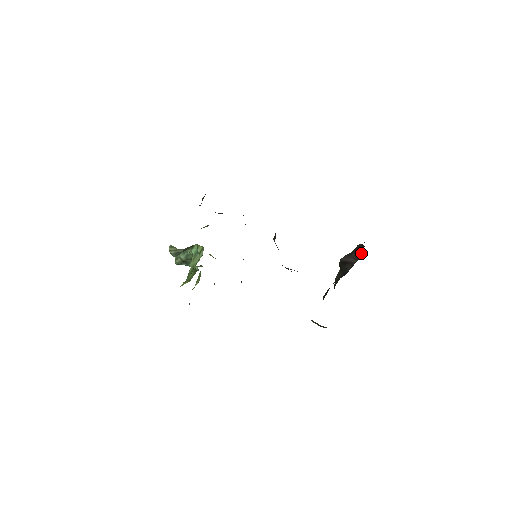
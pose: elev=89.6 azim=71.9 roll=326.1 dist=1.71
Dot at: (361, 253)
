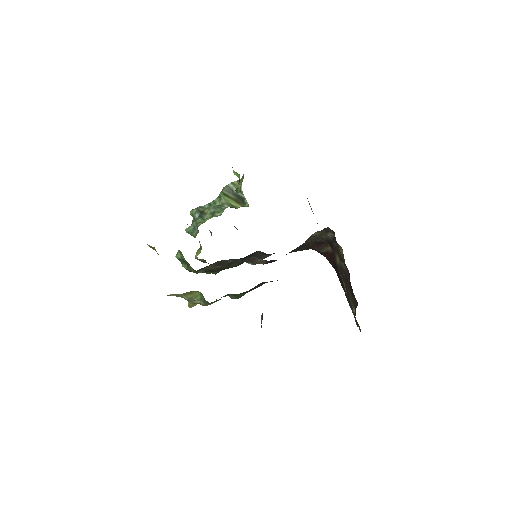
Dot at: occluded
